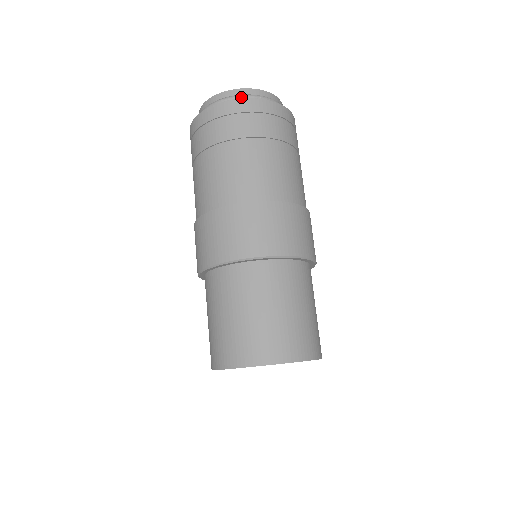
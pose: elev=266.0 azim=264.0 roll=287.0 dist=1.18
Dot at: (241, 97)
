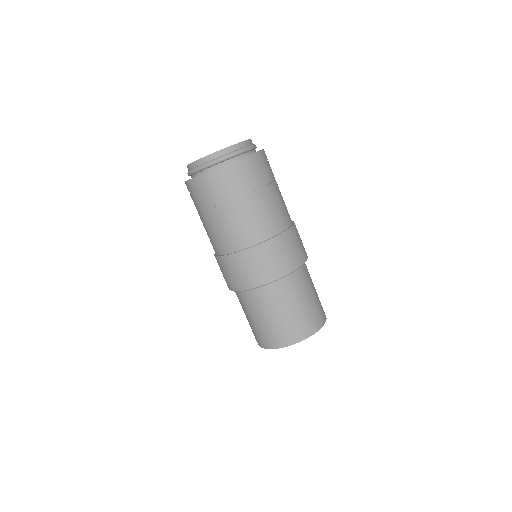
Dot at: (232, 155)
